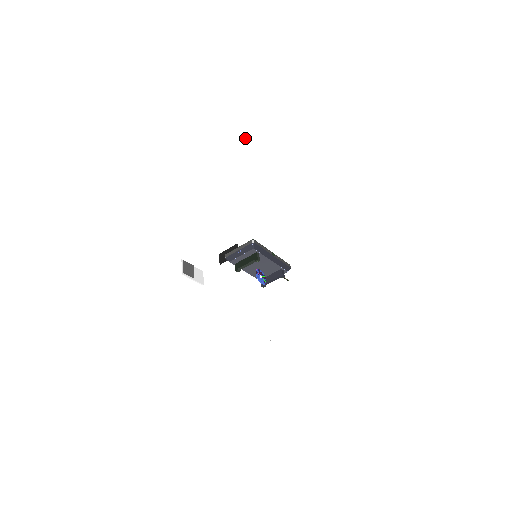
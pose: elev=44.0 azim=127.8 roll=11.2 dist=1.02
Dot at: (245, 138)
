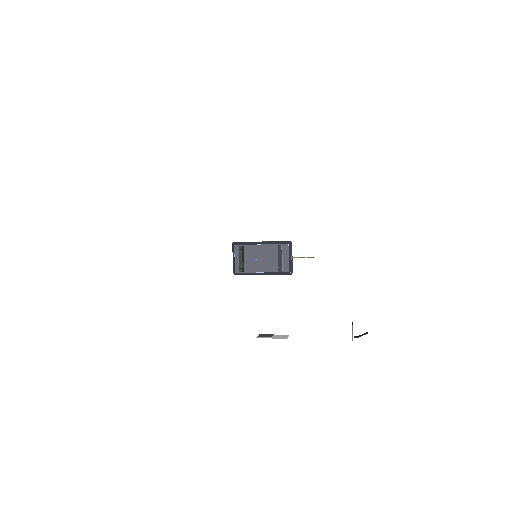
Dot at: (210, 214)
